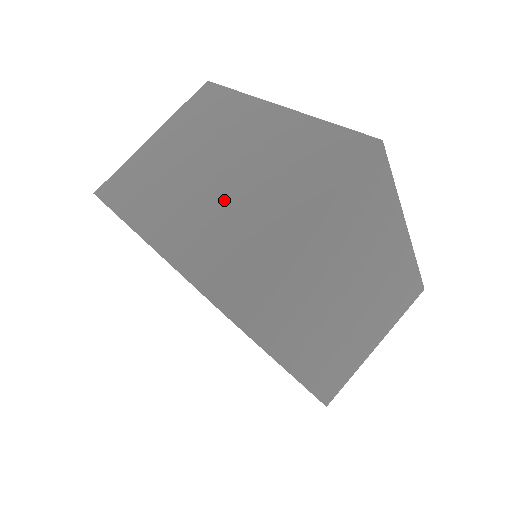
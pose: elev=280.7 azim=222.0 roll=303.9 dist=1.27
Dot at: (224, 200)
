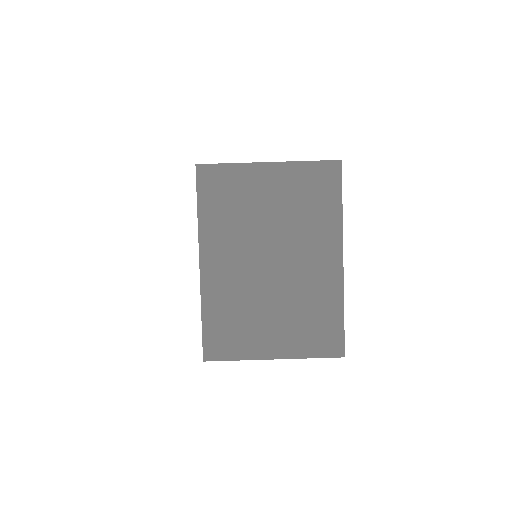
Dot at: occluded
